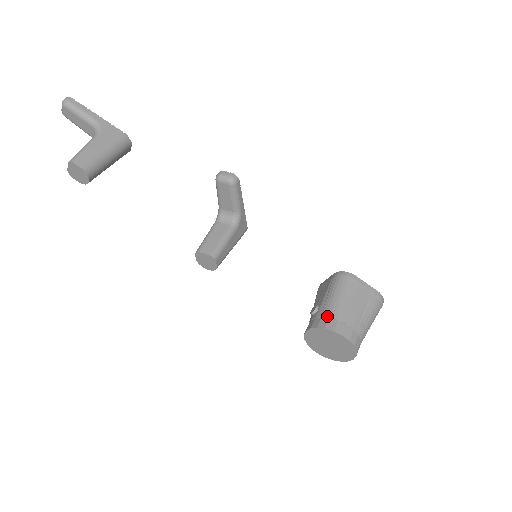
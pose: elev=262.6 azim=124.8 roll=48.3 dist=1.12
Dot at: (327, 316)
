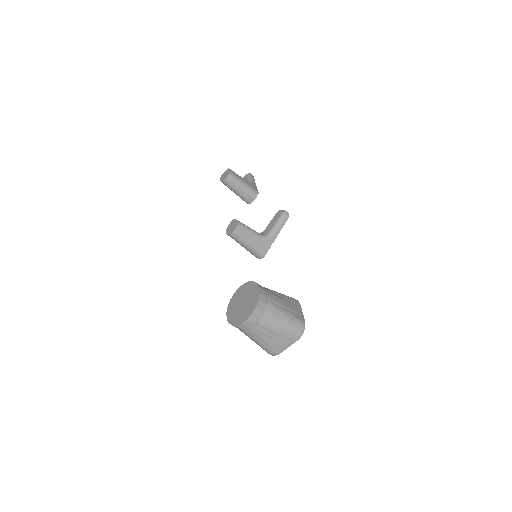
Dot at: occluded
